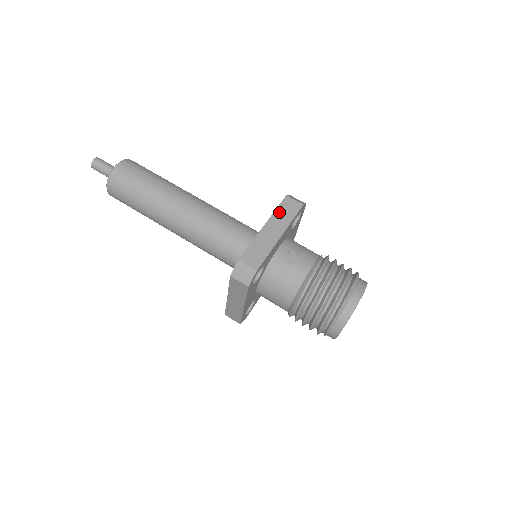
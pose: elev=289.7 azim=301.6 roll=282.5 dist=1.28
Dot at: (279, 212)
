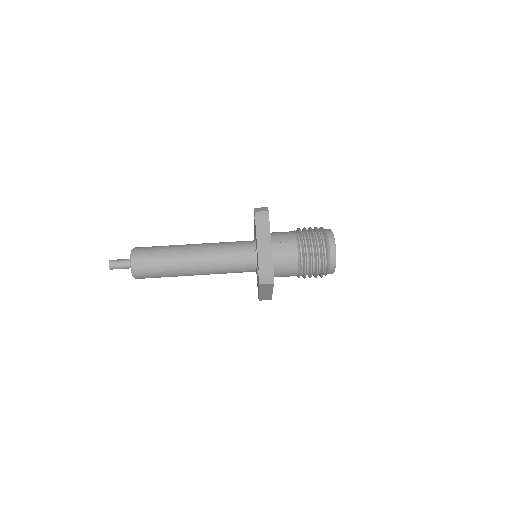
Dot at: (259, 226)
